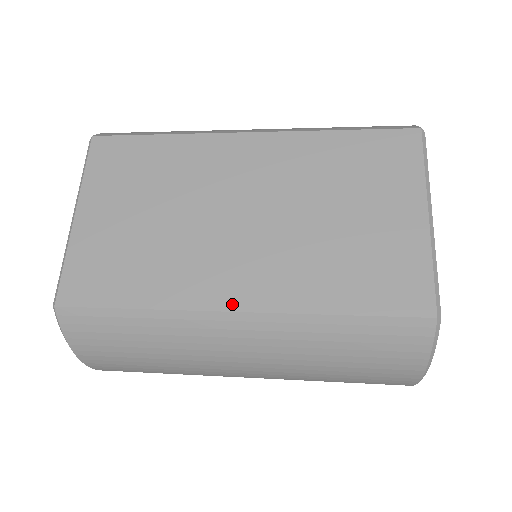
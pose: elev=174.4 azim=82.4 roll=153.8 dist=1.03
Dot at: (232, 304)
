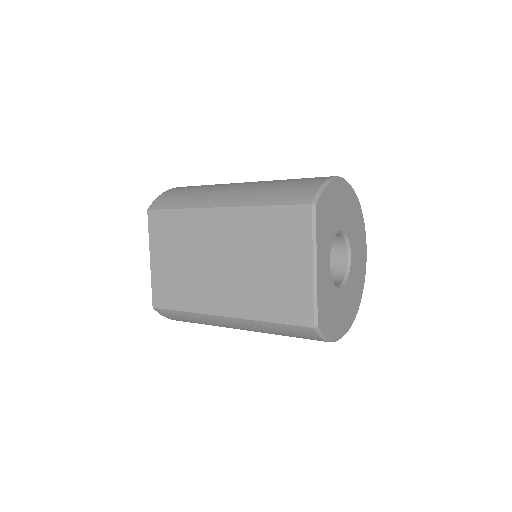
Dot at: (222, 313)
